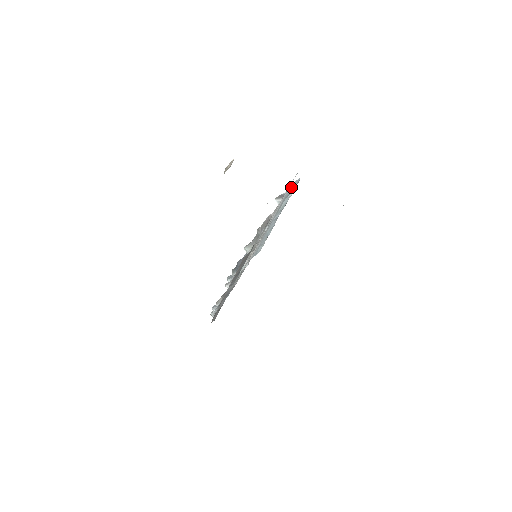
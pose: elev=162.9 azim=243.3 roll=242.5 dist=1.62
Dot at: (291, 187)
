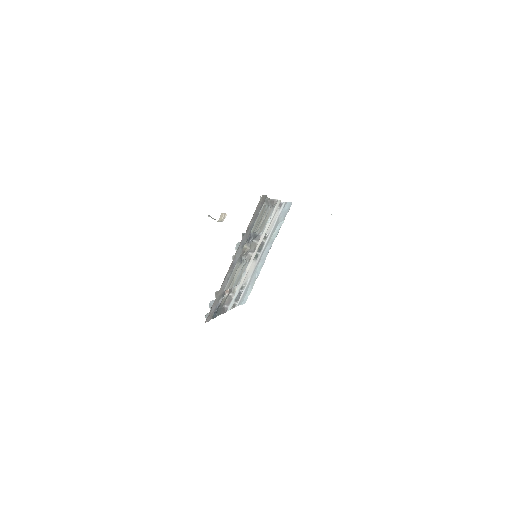
Dot at: (285, 208)
